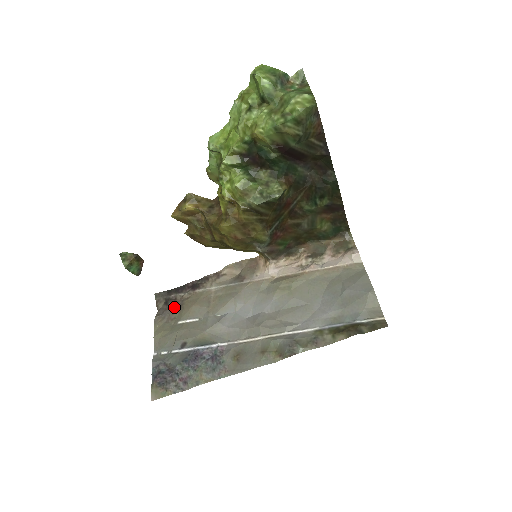
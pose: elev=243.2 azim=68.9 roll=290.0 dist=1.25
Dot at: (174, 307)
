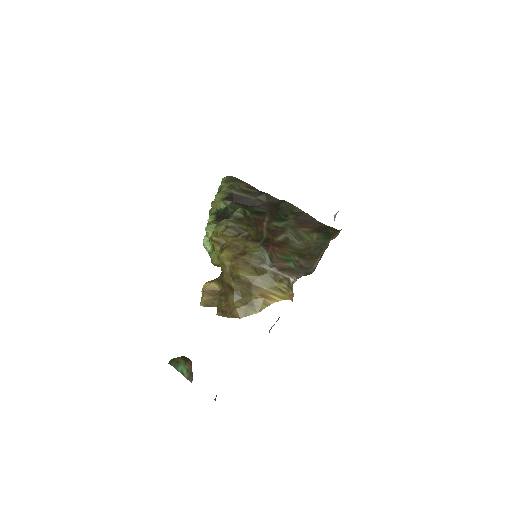
Dot at: occluded
